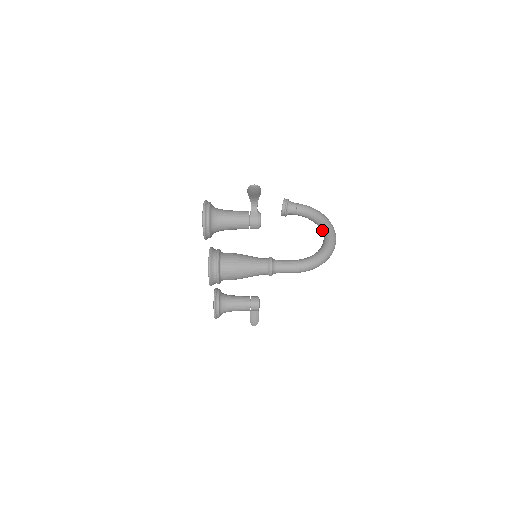
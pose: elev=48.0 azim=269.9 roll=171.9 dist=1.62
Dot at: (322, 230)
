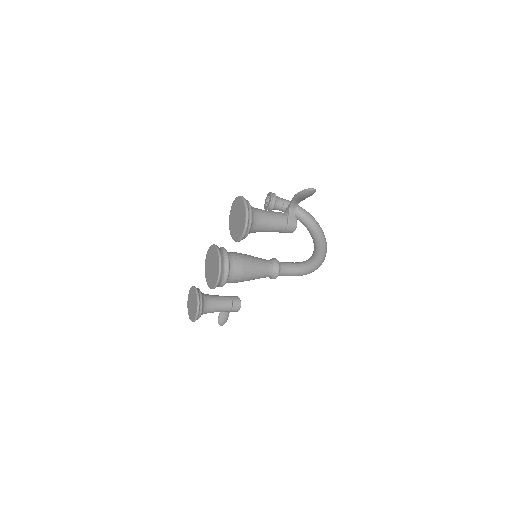
Dot at: (311, 230)
